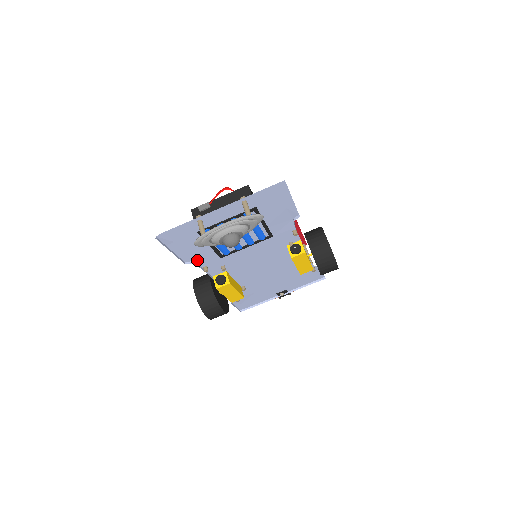
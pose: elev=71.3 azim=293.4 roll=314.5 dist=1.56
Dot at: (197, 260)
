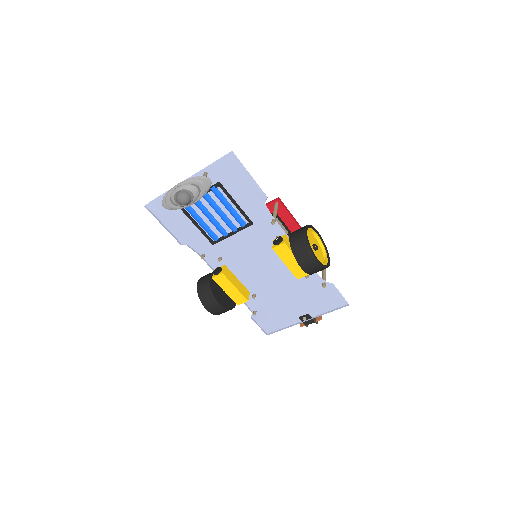
Dot at: (192, 244)
